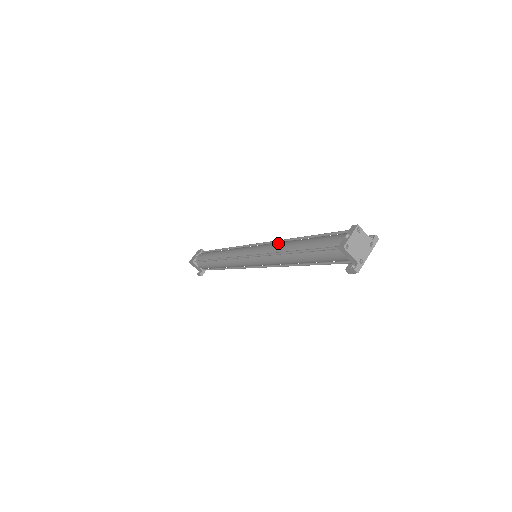
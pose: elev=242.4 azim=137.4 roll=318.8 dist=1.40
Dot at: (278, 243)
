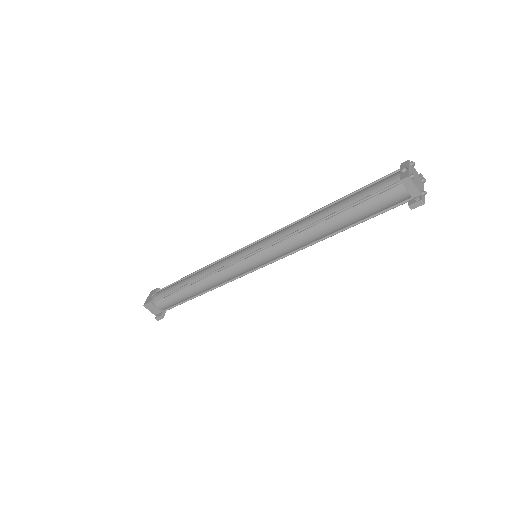
Dot at: (295, 223)
